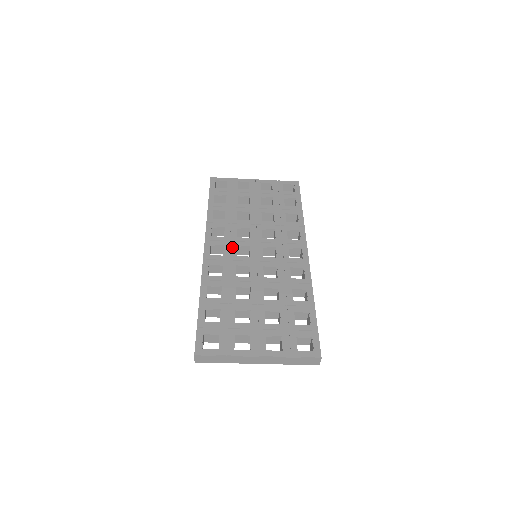
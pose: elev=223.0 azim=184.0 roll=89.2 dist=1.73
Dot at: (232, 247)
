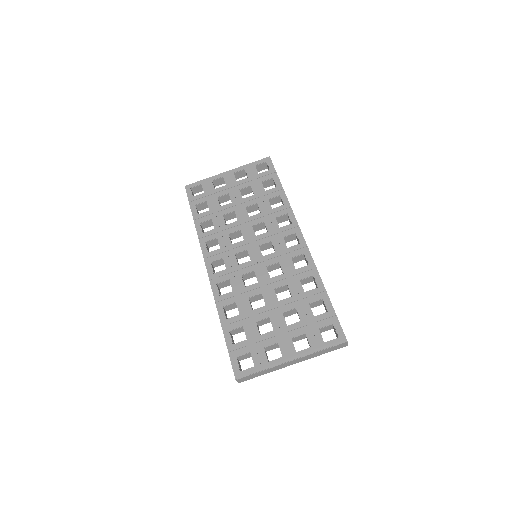
Dot at: (231, 257)
